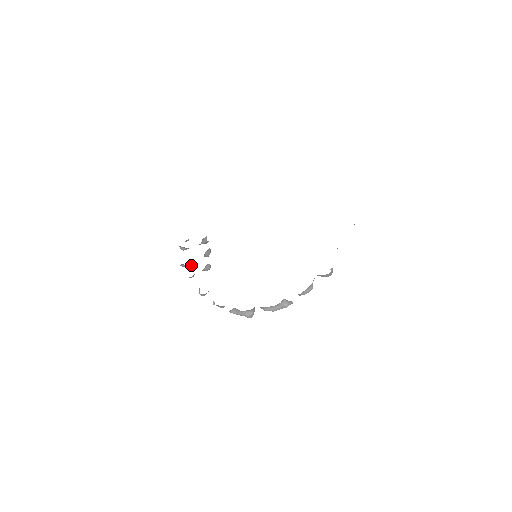
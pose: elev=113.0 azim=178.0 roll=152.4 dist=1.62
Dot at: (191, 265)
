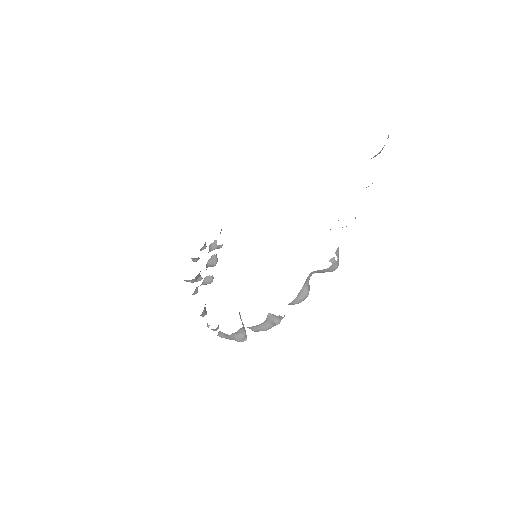
Dot at: (200, 278)
